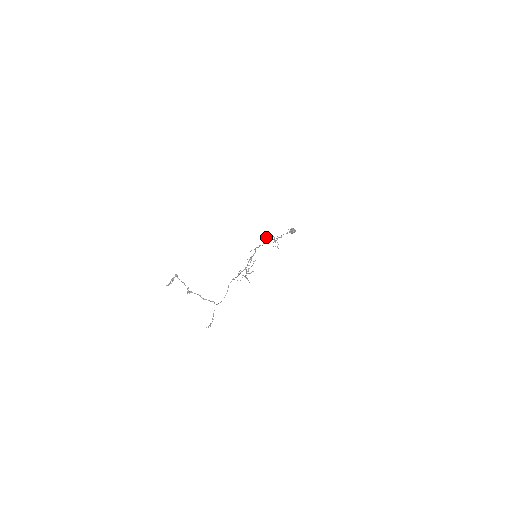
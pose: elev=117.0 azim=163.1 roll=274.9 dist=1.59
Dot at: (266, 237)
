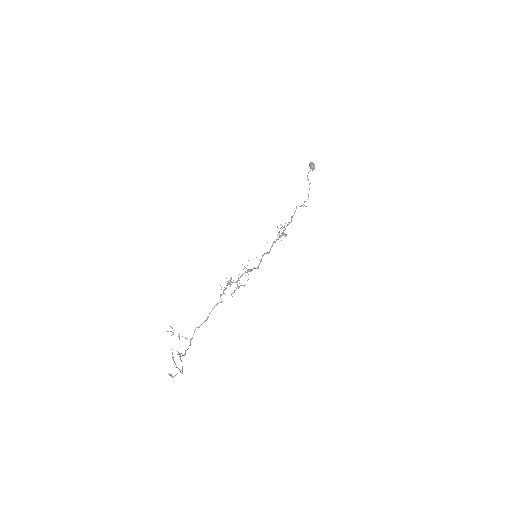
Dot at: occluded
